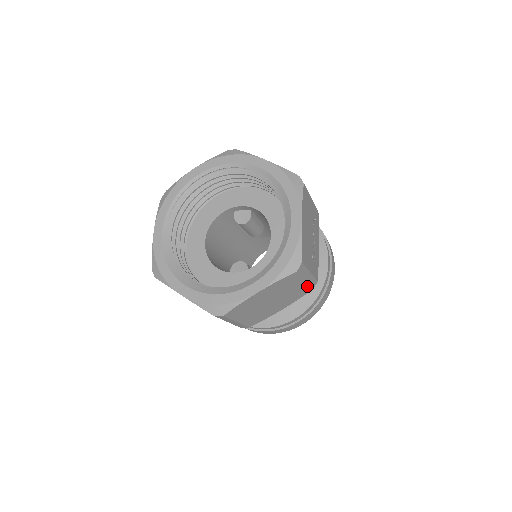
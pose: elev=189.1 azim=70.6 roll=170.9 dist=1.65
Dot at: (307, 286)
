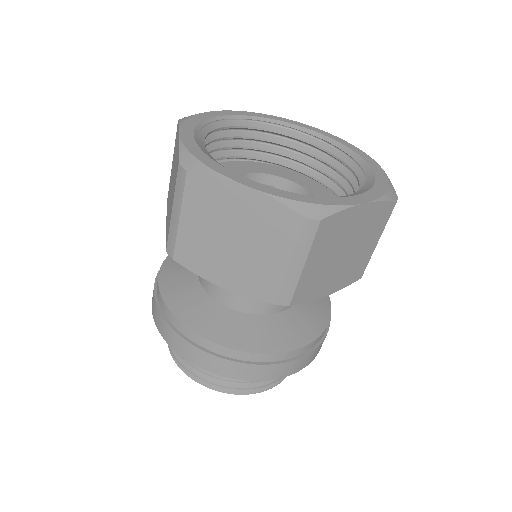
Dot at: (367, 260)
